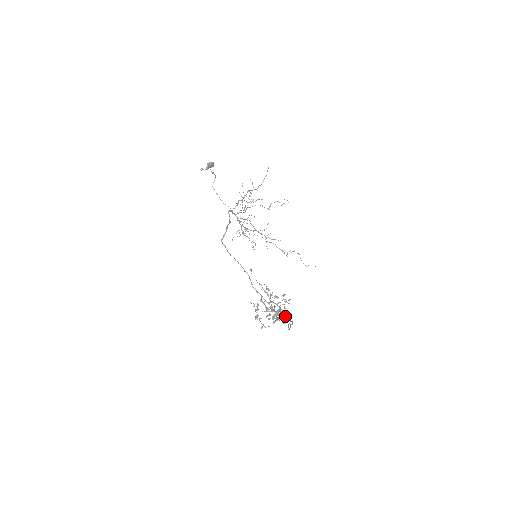
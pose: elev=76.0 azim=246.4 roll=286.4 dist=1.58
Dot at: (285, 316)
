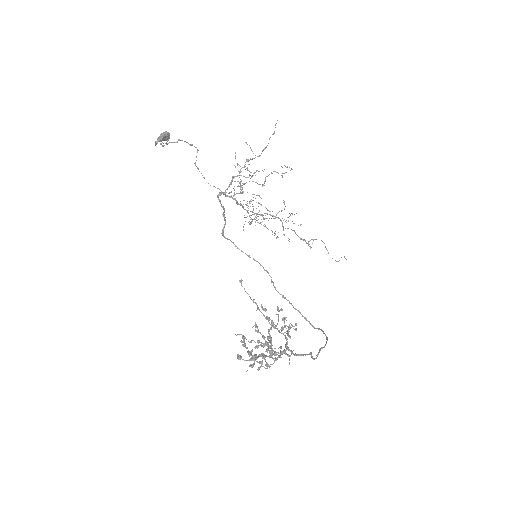
Dot at: (321, 330)
